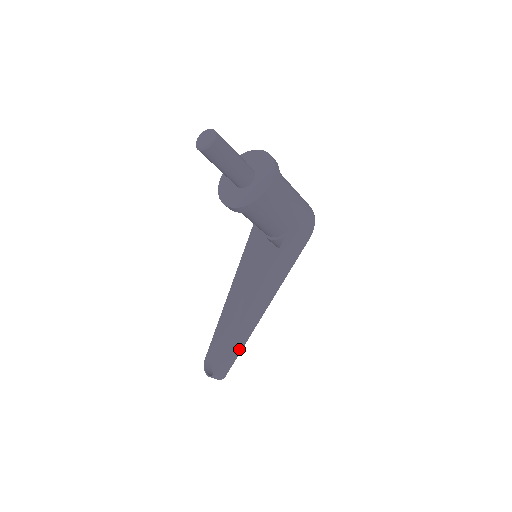
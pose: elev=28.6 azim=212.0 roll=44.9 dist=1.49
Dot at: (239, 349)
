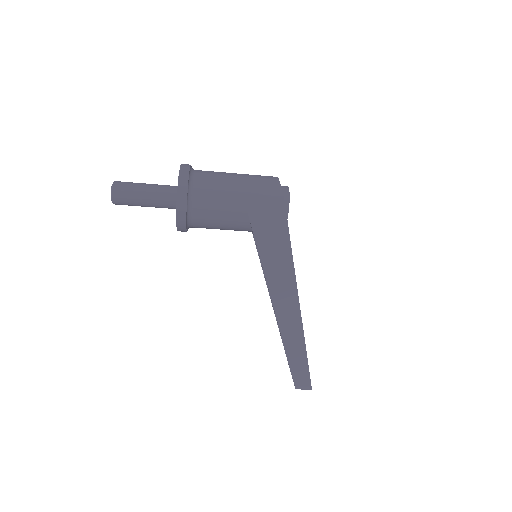
Dot at: (302, 353)
